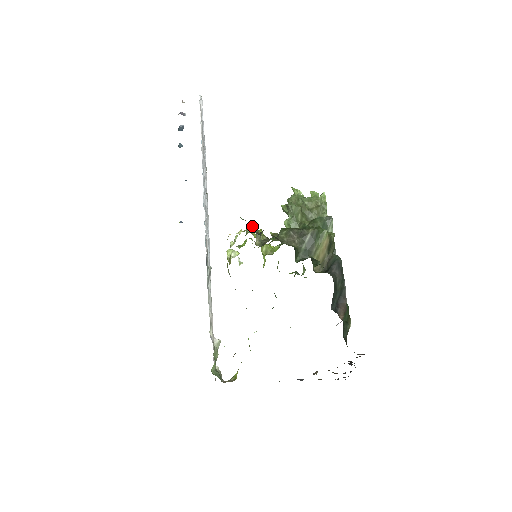
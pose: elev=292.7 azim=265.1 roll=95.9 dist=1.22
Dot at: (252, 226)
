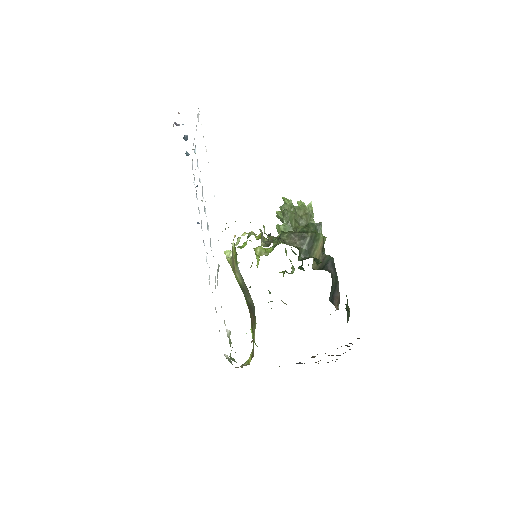
Dot at: occluded
